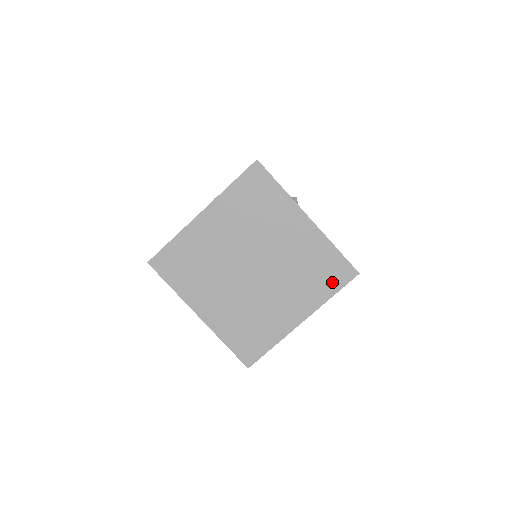
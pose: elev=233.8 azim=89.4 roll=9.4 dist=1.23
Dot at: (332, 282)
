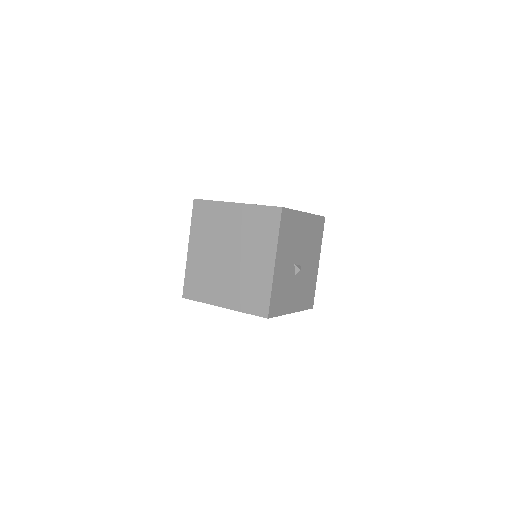
Dot at: (272, 226)
